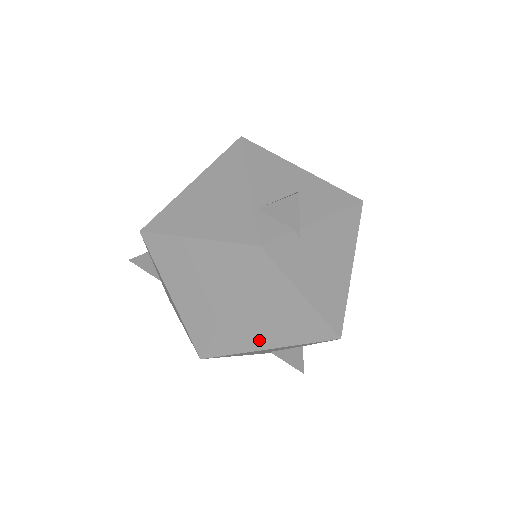
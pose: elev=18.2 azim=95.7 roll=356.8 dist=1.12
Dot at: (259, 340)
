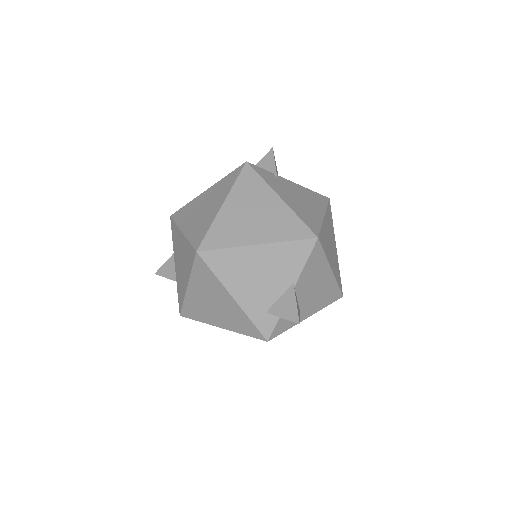
Dot at: (247, 235)
